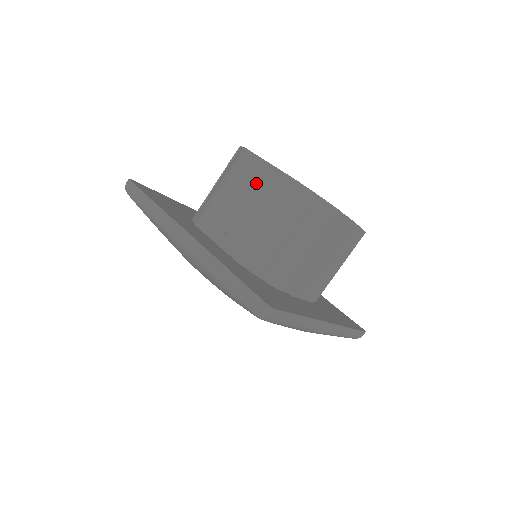
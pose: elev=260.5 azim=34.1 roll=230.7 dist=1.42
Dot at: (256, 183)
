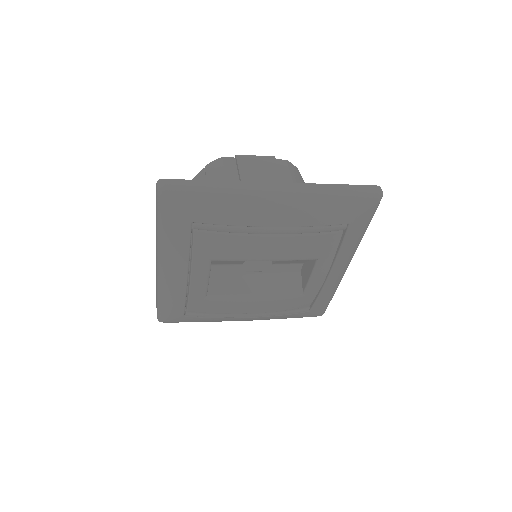
Dot at: occluded
